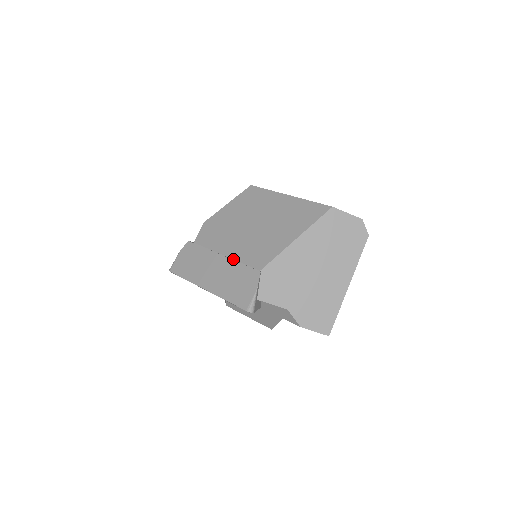
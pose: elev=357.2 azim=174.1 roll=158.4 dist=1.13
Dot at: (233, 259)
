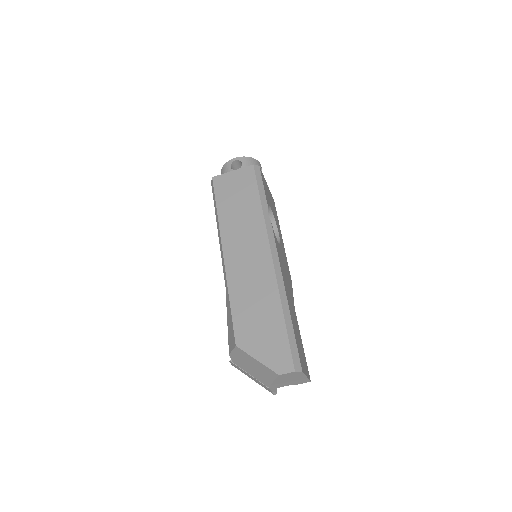
Dot at: (254, 378)
